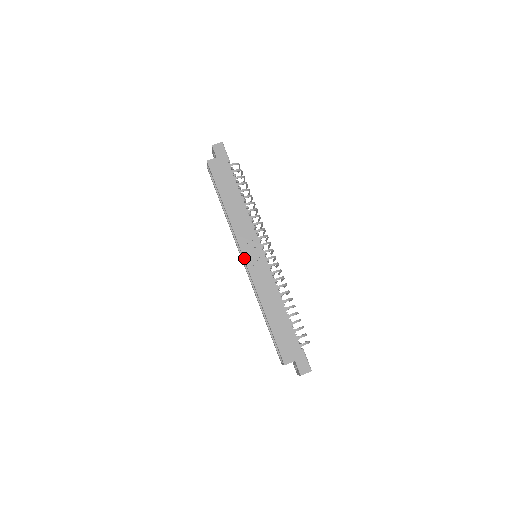
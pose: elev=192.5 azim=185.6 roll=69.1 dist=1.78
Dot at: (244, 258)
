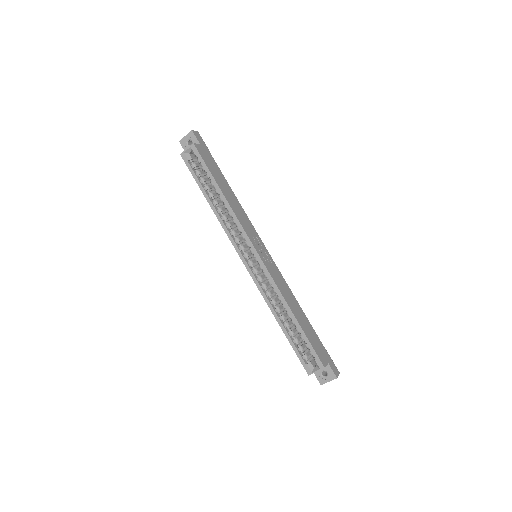
Dot at: (258, 253)
